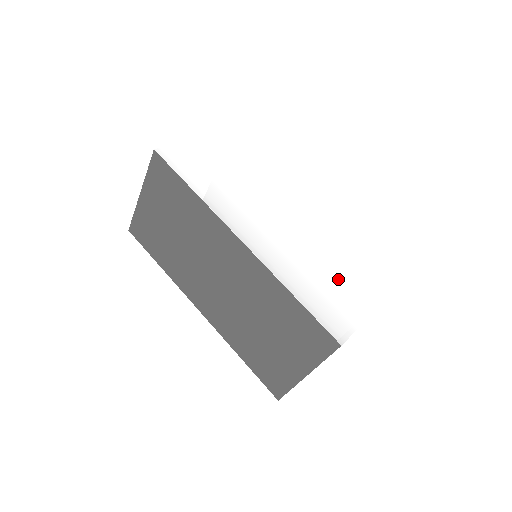
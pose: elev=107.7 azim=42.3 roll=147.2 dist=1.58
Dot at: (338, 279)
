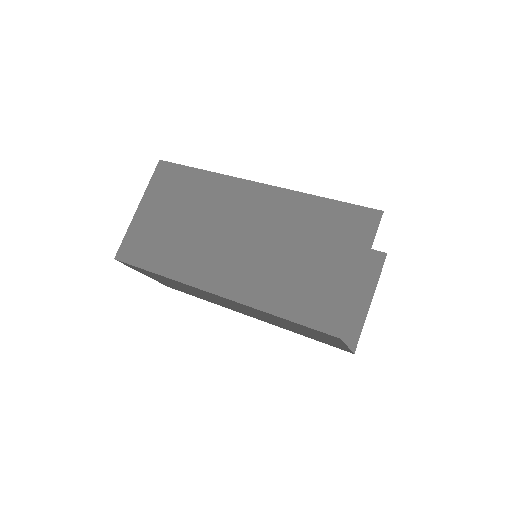
Dot at: occluded
